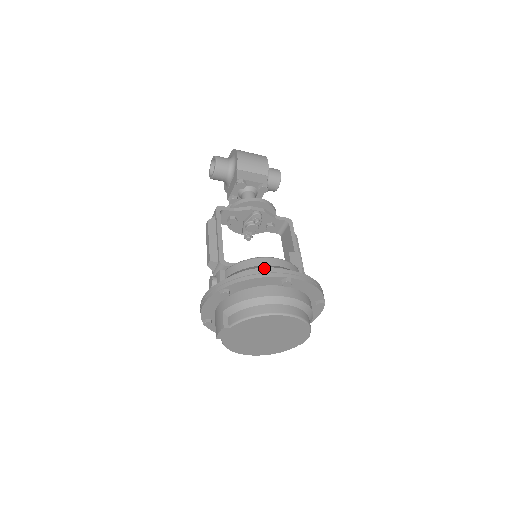
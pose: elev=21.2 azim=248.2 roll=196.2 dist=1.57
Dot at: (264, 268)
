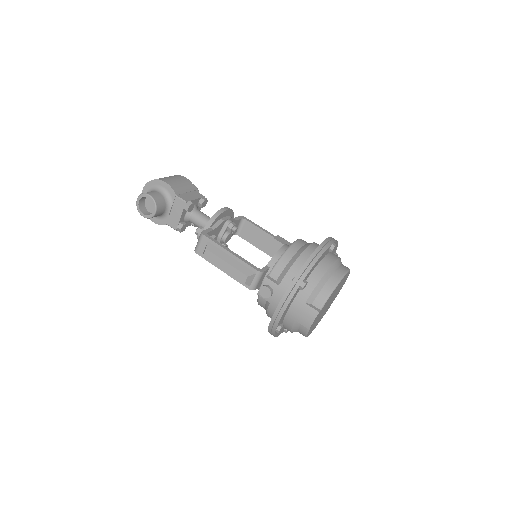
Dot at: (306, 250)
